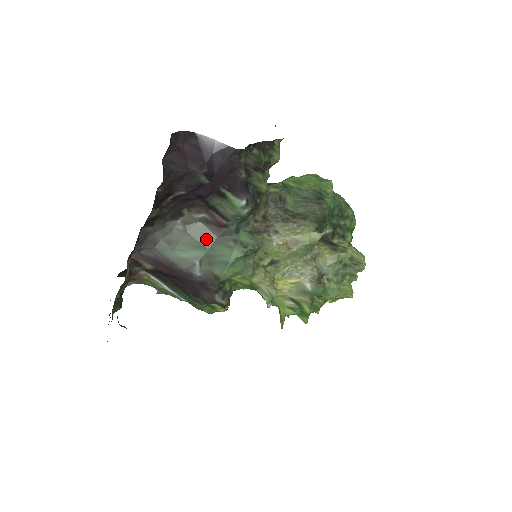
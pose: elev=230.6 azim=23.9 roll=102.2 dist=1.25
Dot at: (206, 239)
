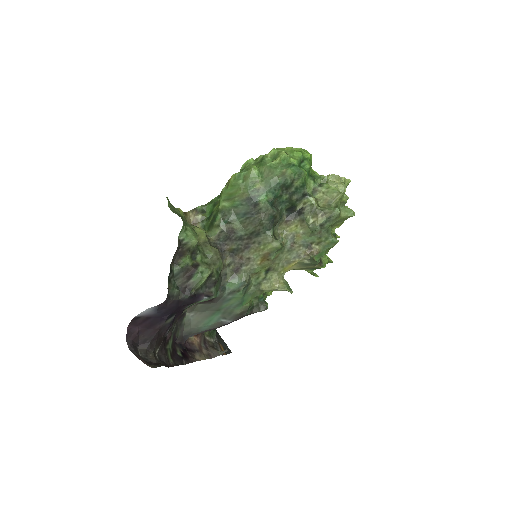
Dot at: (212, 308)
